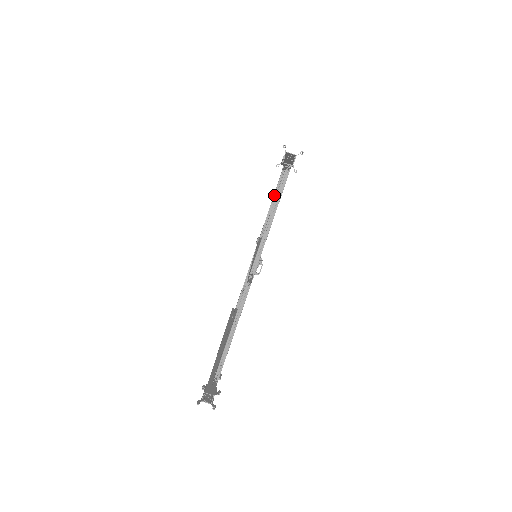
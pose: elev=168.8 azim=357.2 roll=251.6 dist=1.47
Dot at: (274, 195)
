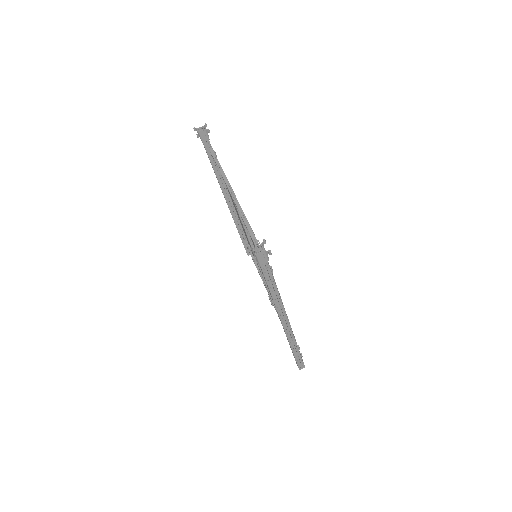
Dot at: (257, 269)
